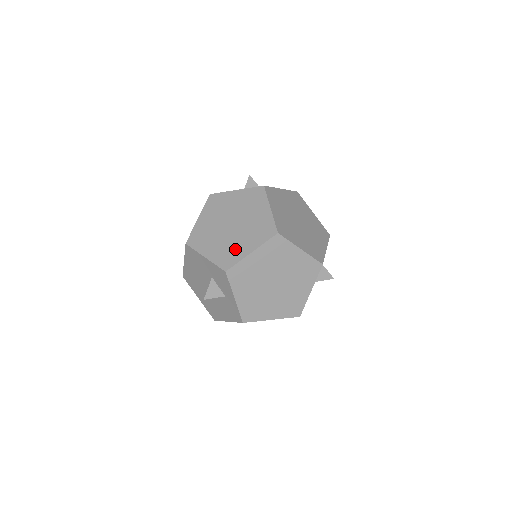
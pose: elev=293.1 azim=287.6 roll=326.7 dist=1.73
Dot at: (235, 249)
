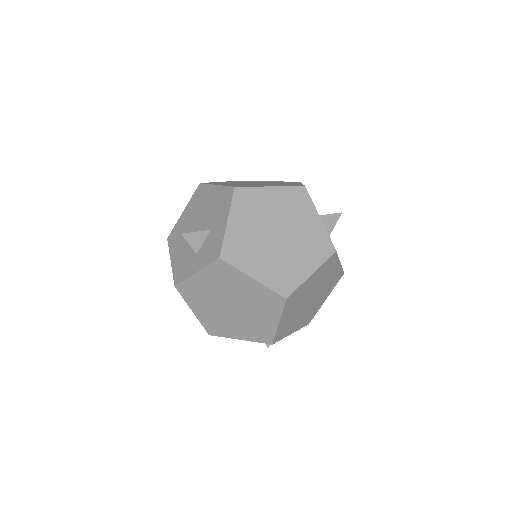
Dot at: (260, 326)
